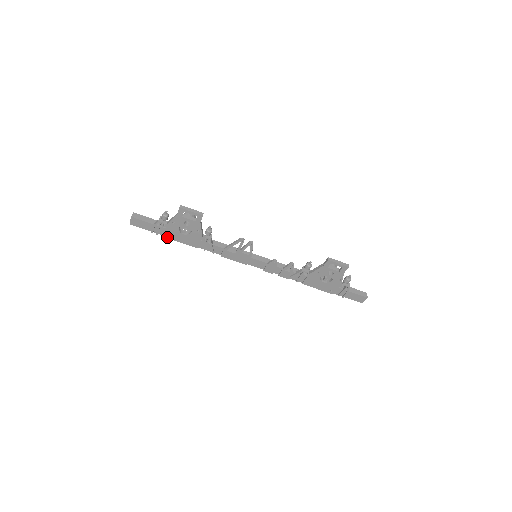
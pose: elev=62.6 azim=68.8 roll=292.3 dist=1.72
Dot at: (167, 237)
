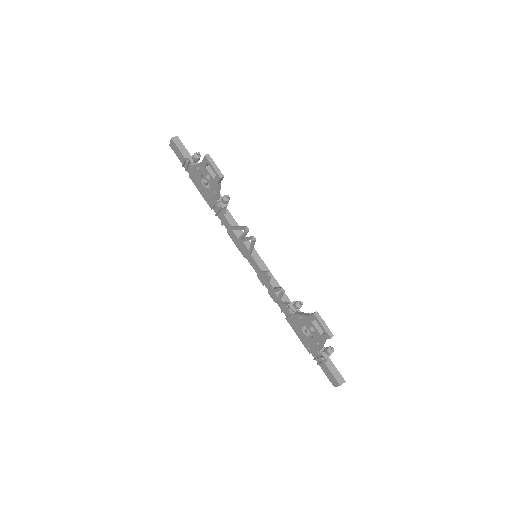
Dot at: (192, 179)
